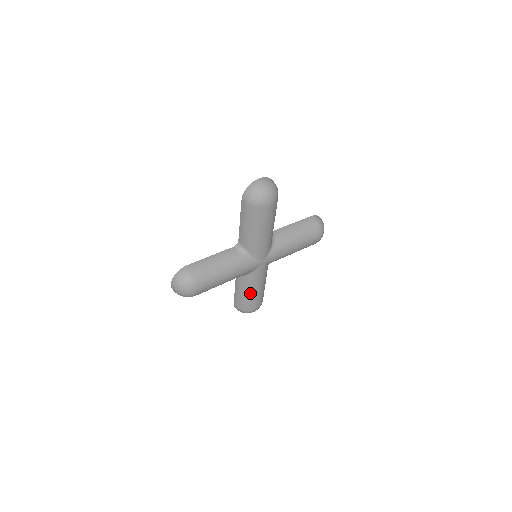
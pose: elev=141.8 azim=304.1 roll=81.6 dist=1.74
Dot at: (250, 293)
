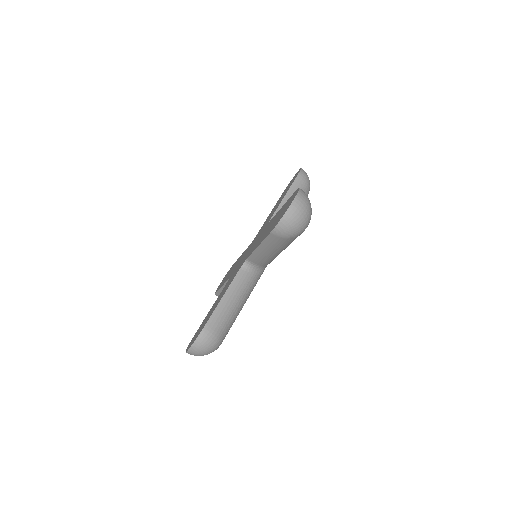
Dot at: occluded
